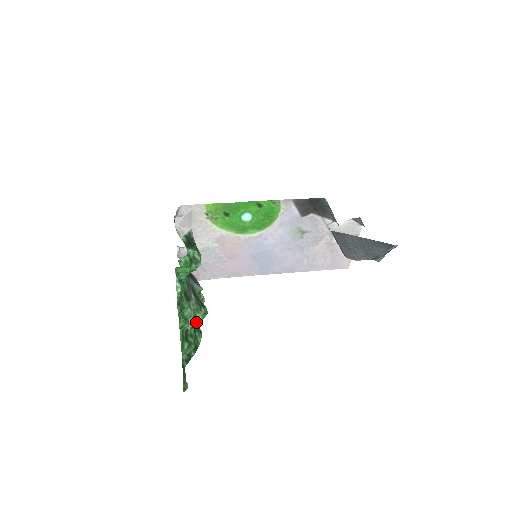
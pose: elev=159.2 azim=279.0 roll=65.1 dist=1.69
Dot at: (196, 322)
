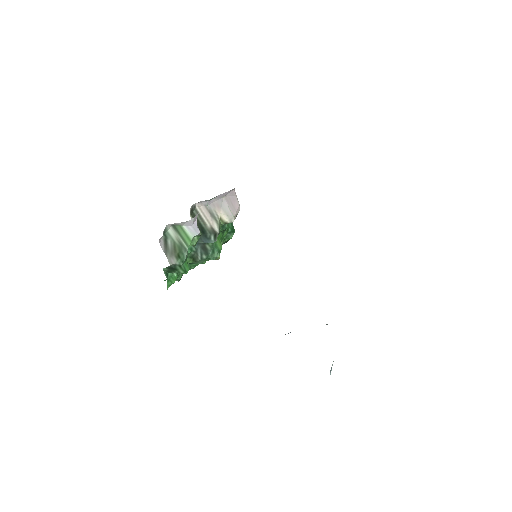
Dot at: occluded
